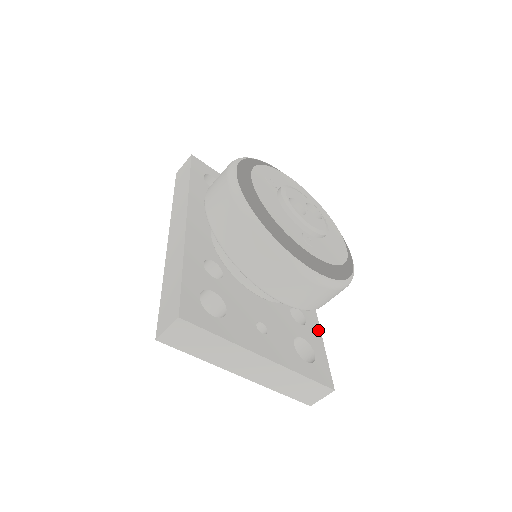
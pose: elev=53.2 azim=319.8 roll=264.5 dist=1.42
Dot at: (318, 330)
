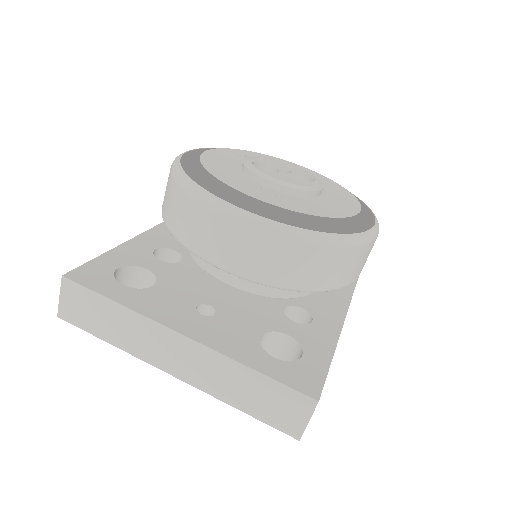
Dot at: (333, 335)
